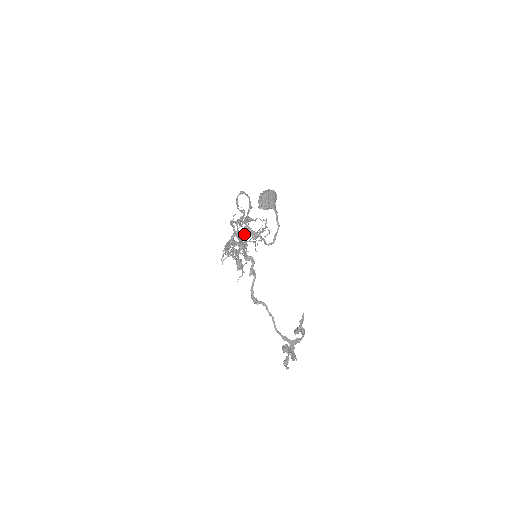
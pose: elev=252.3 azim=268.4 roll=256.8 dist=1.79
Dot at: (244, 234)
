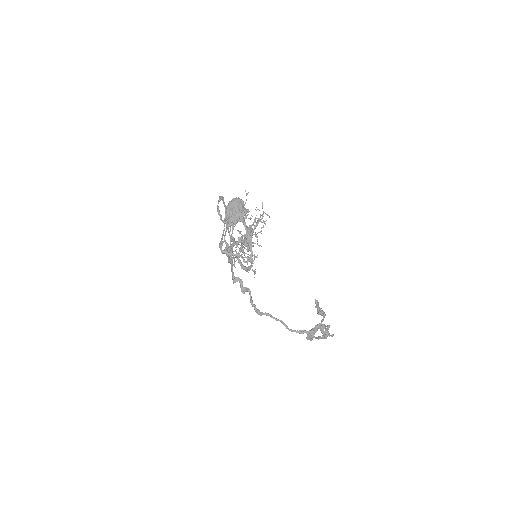
Dot at: (238, 239)
